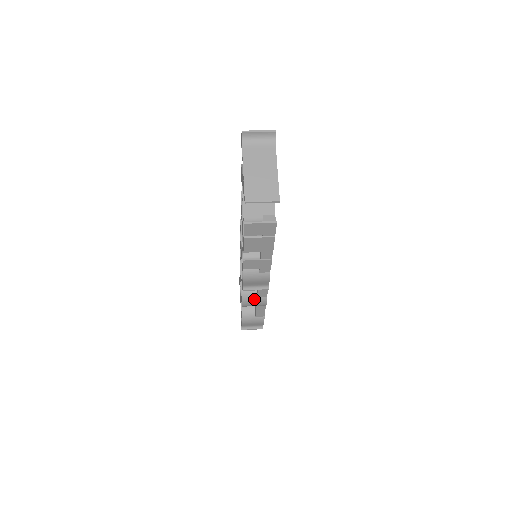
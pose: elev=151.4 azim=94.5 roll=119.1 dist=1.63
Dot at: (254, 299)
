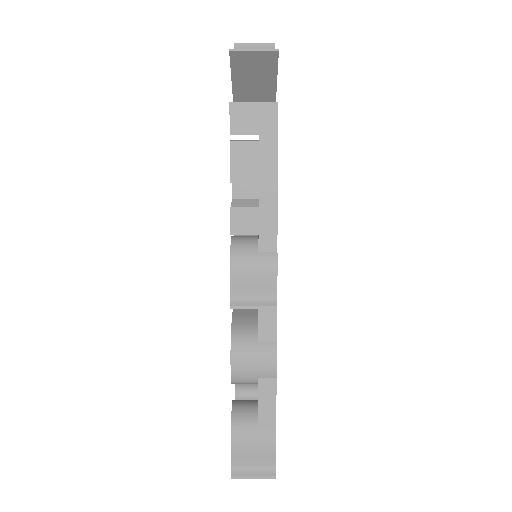
Dot at: (253, 346)
